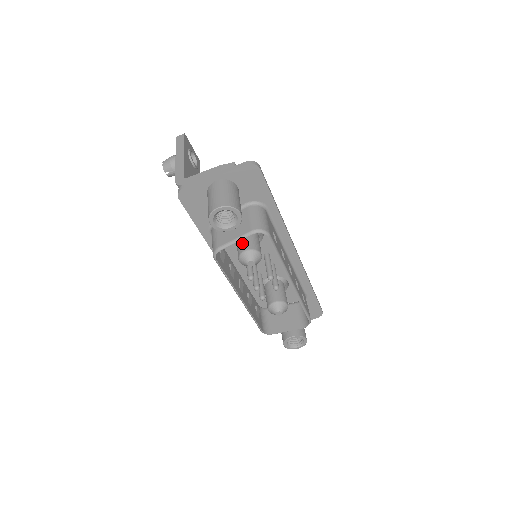
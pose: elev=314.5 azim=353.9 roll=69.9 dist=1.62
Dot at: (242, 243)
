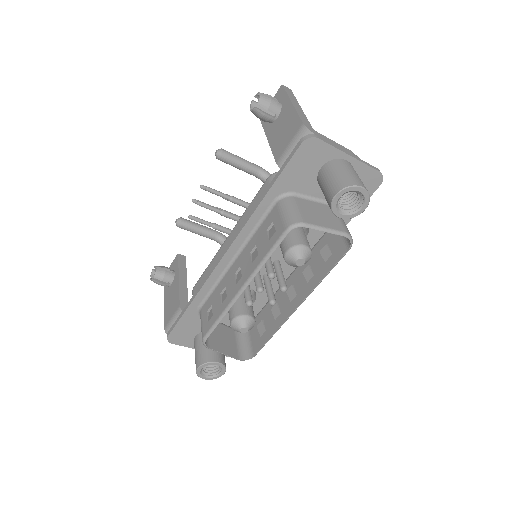
Dot at: (300, 235)
